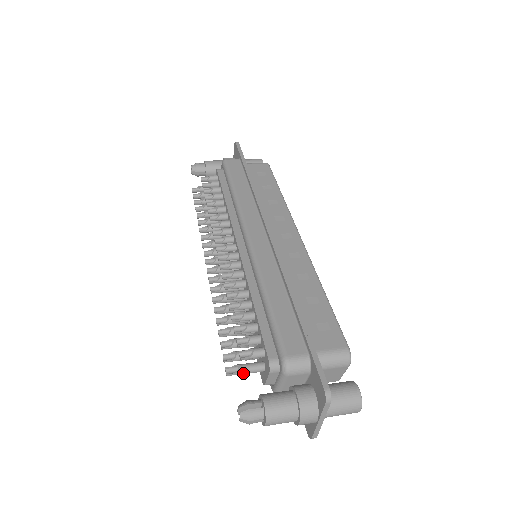
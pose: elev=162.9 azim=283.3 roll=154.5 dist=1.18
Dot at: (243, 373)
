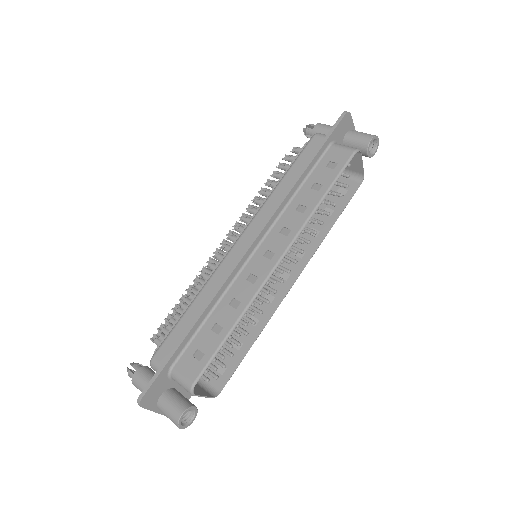
Dot at: (156, 344)
